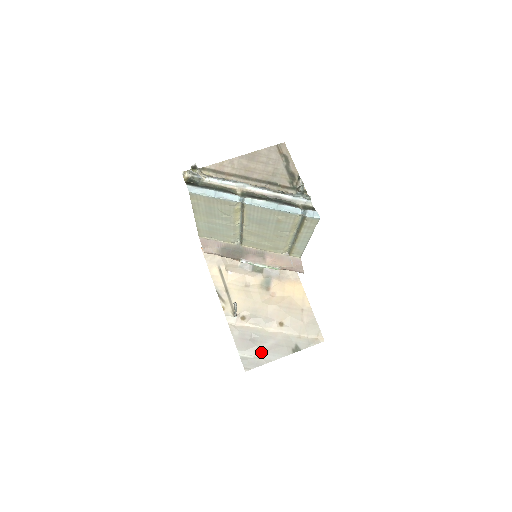
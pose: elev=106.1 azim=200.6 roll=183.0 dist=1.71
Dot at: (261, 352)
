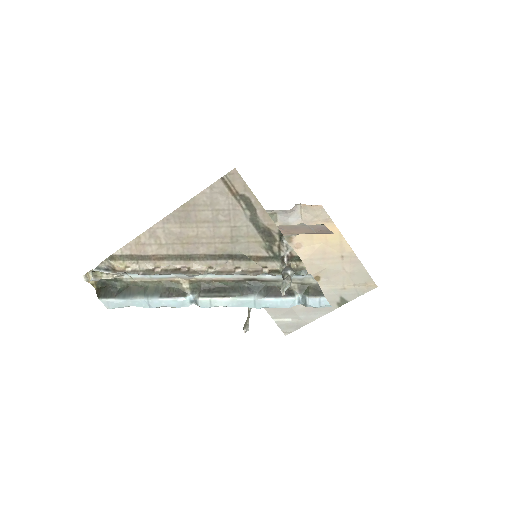
Dot at: (299, 313)
